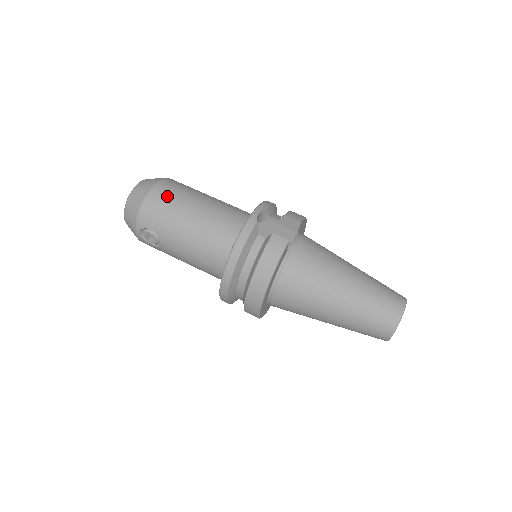
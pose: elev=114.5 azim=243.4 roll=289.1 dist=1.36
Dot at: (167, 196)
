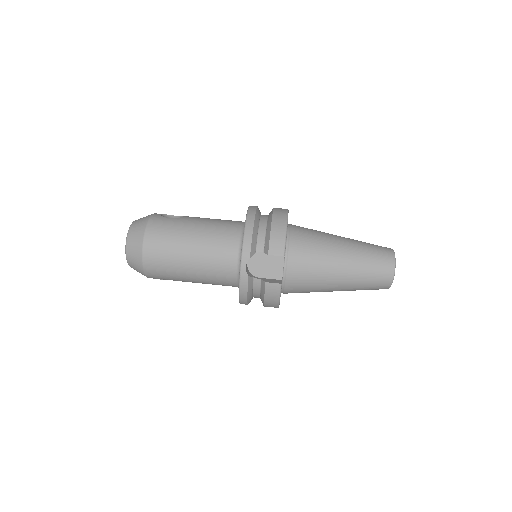
Dot at: (160, 262)
